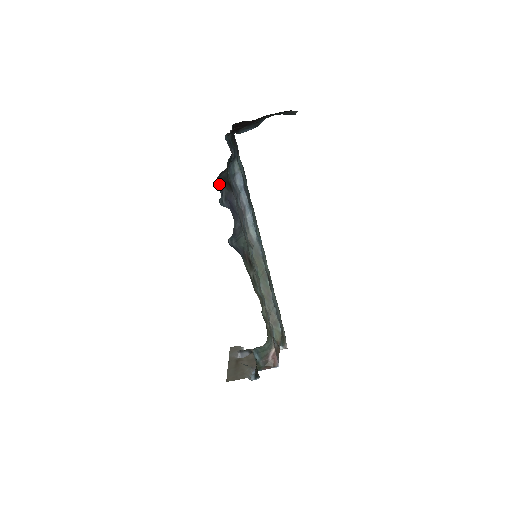
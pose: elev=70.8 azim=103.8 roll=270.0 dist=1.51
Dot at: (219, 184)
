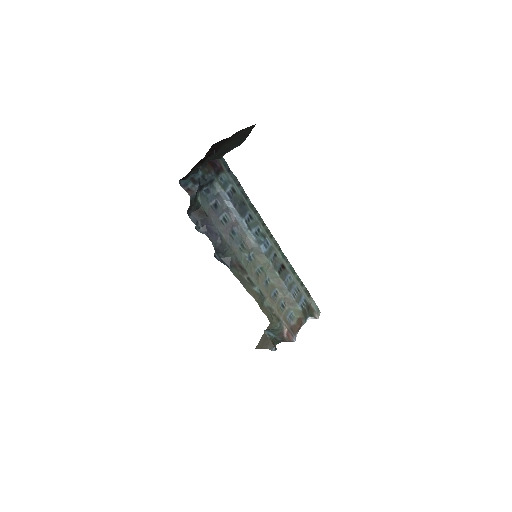
Dot at: (192, 215)
